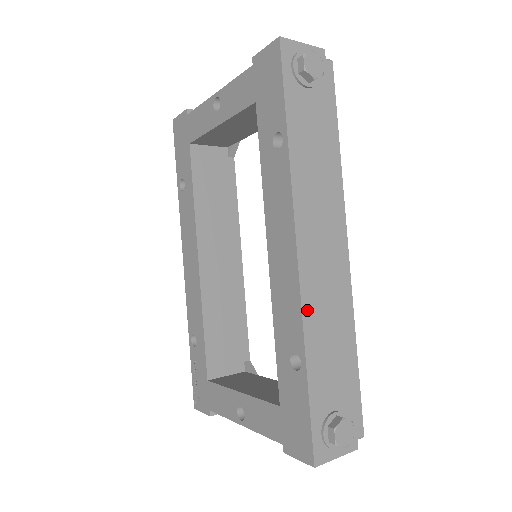
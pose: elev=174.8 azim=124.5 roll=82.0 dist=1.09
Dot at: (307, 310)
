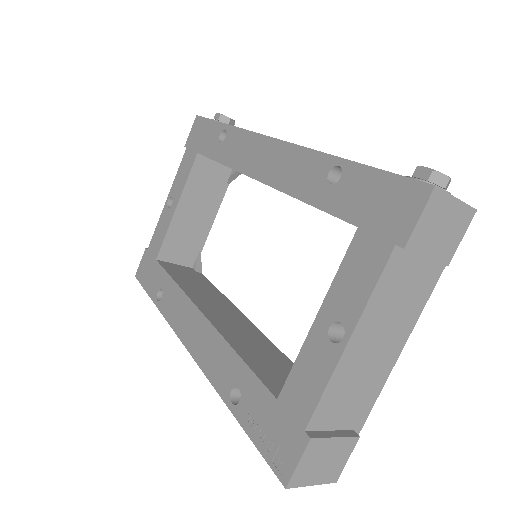
Dot at: occluded
